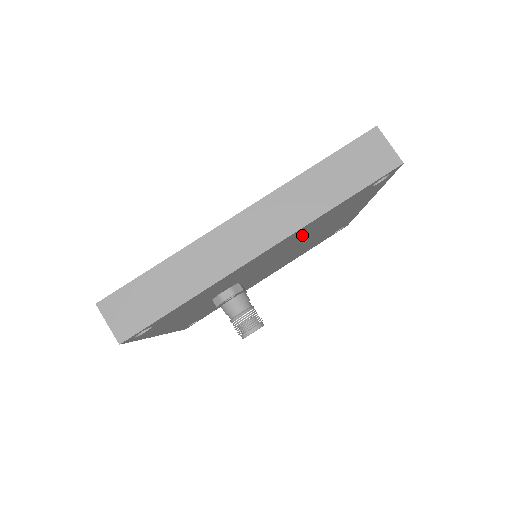
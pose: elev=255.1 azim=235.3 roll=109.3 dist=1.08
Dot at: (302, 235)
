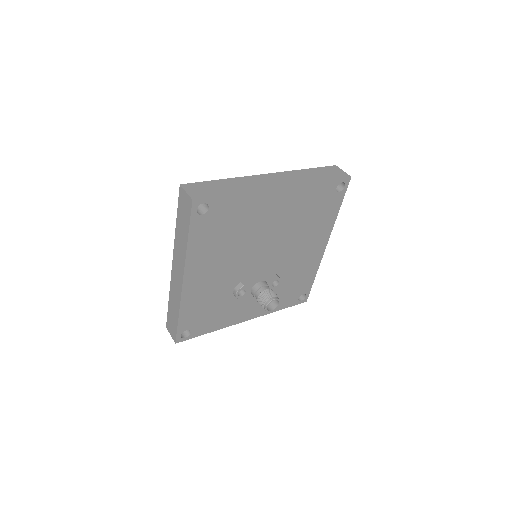
Dot at: (218, 251)
